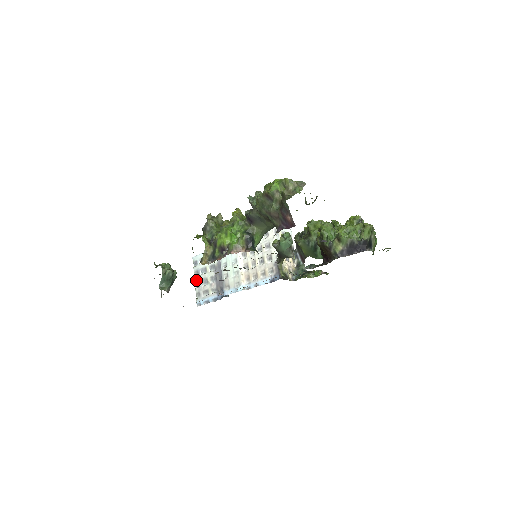
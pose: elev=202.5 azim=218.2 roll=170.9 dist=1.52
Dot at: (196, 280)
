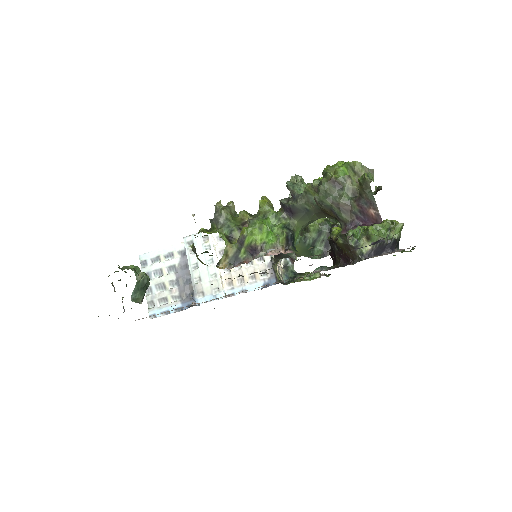
Dot at: occluded
